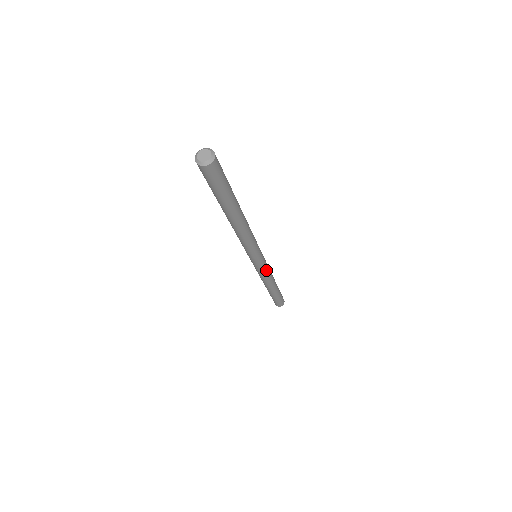
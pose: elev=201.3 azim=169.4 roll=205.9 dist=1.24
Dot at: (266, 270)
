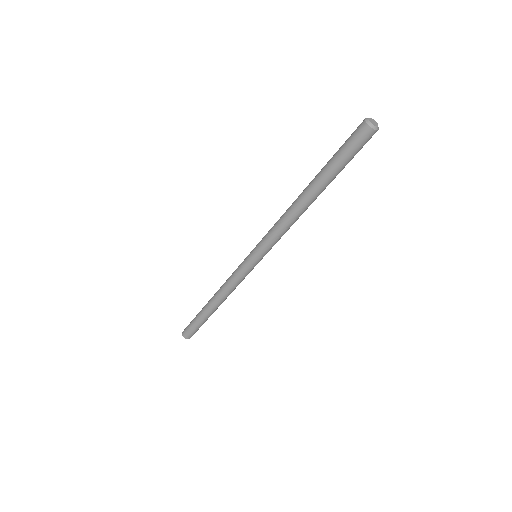
Dot at: (244, 278)
